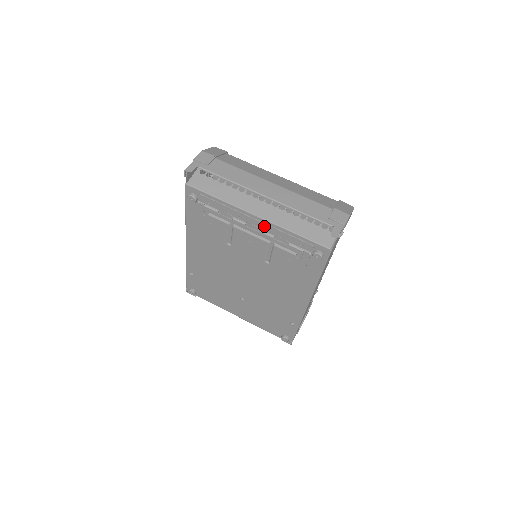
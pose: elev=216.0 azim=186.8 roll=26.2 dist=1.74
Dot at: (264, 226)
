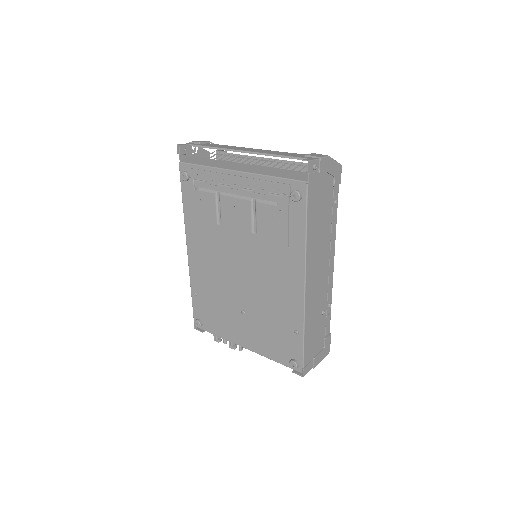
Dot at: (244, 181)
